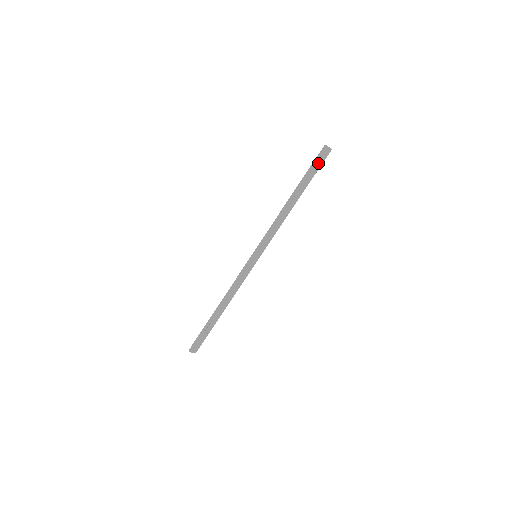
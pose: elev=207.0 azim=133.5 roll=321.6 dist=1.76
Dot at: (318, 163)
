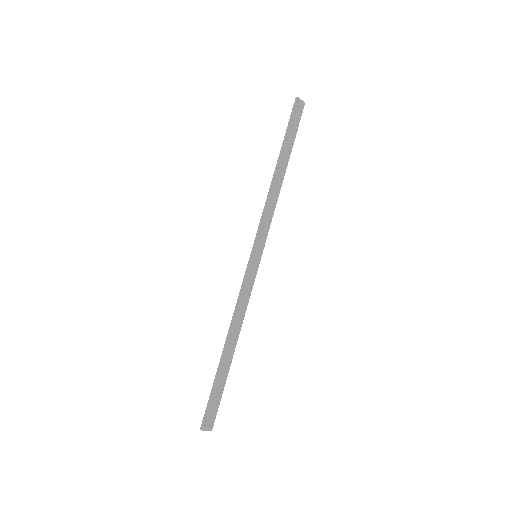
Dot at: (295, 120)
